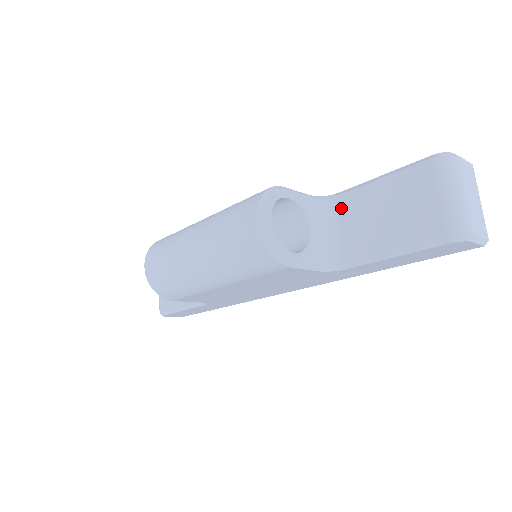
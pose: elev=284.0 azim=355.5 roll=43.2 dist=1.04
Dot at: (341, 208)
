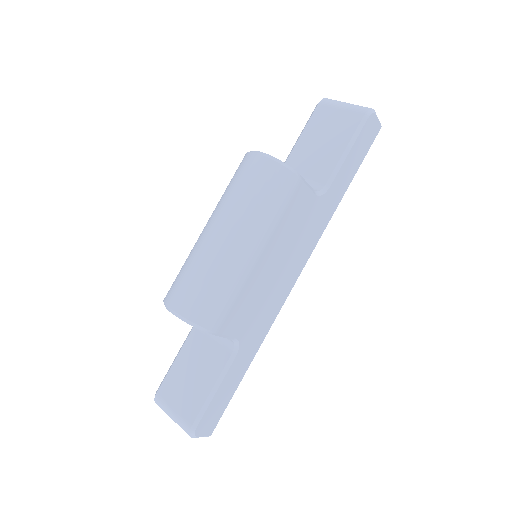
Dot at: occluded
